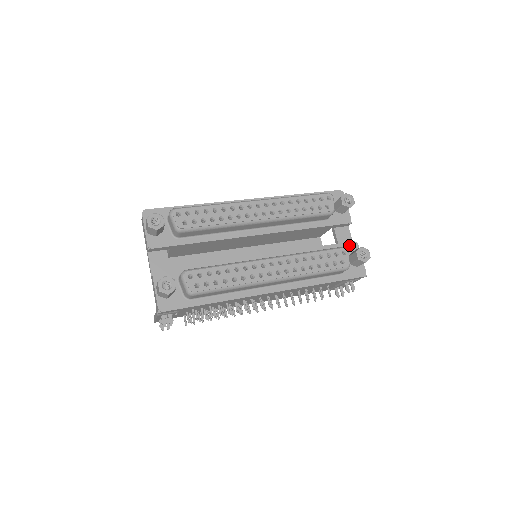
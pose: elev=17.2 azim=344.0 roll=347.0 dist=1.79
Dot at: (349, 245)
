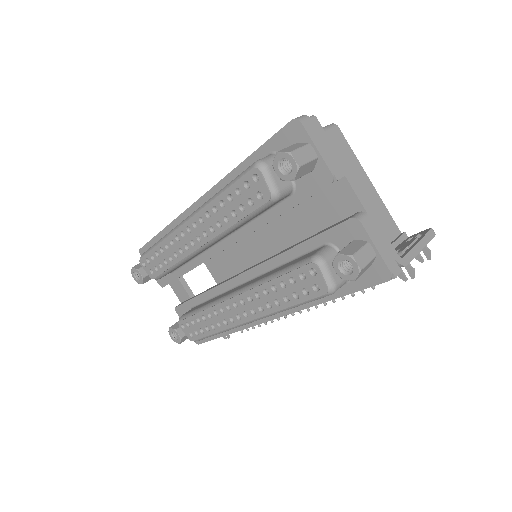
Dot at: (344, 228)
